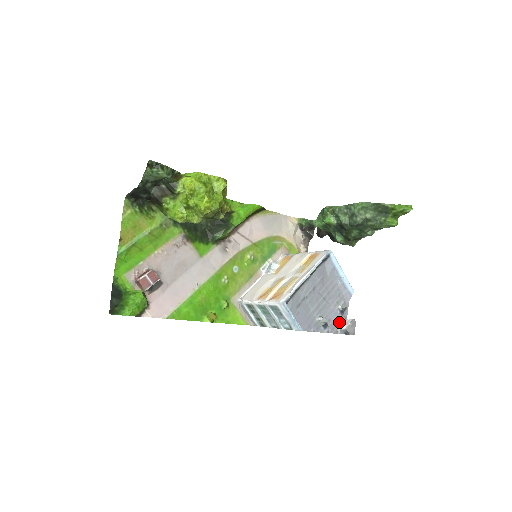
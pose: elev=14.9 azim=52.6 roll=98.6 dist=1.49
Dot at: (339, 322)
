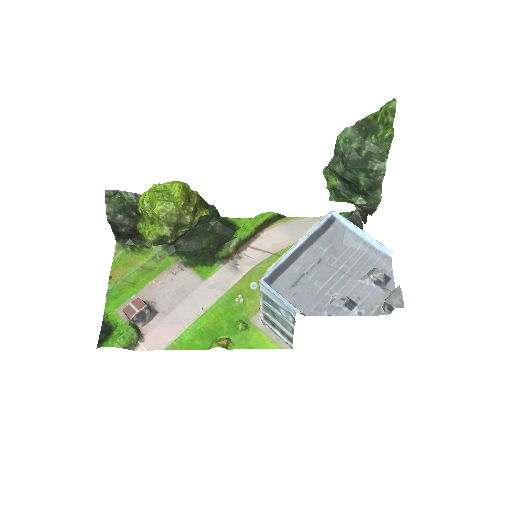
Dot at: (380, 299)
